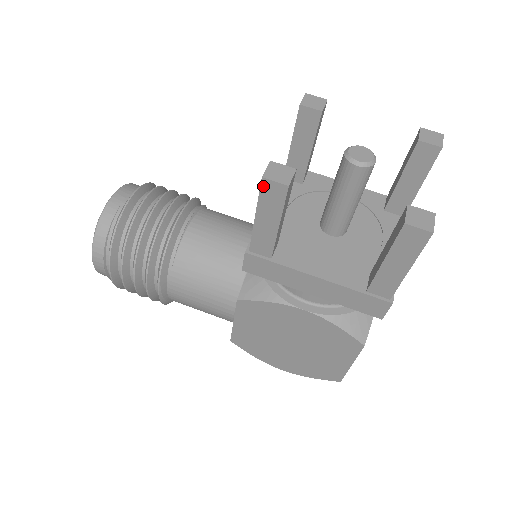
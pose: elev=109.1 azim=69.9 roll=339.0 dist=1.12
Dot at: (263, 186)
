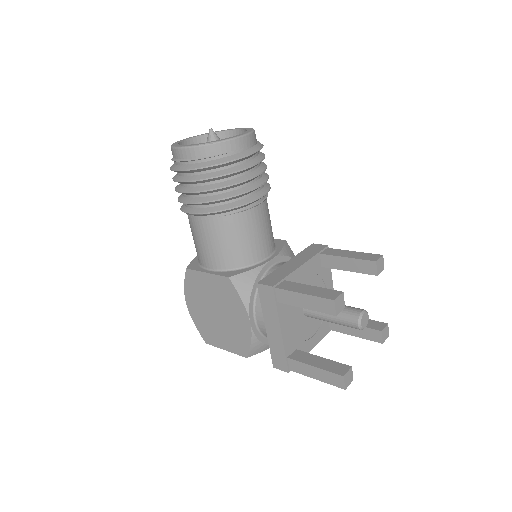
Dot at: (328, 300)
